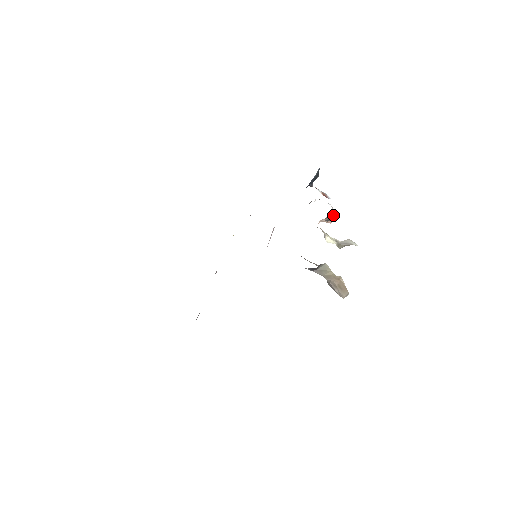
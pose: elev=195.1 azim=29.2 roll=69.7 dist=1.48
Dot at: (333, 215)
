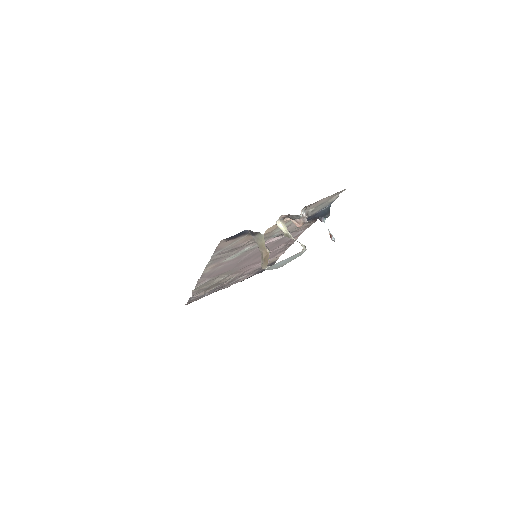
Dot at: (303, 222)
